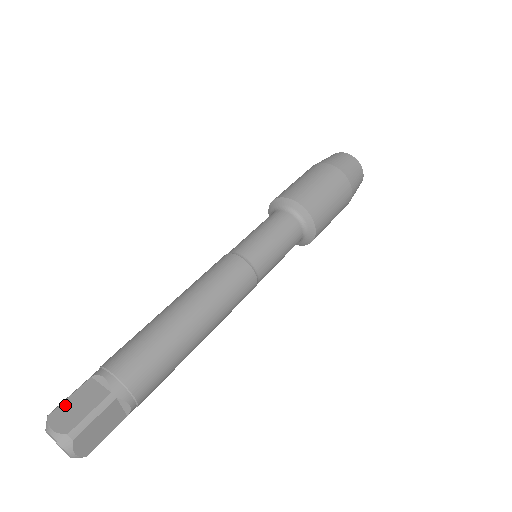
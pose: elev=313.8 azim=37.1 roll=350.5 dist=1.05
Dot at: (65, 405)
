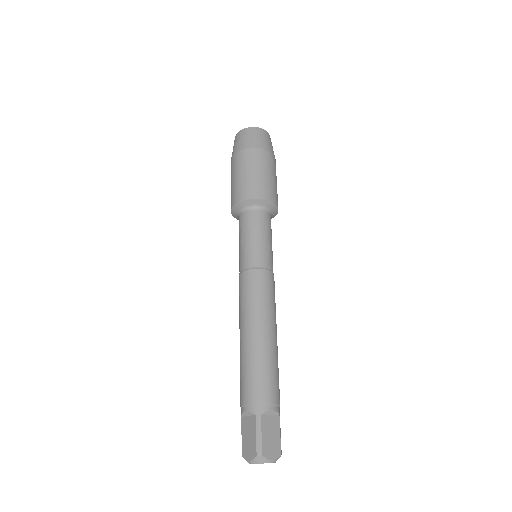
Dot at: (243, 443)
